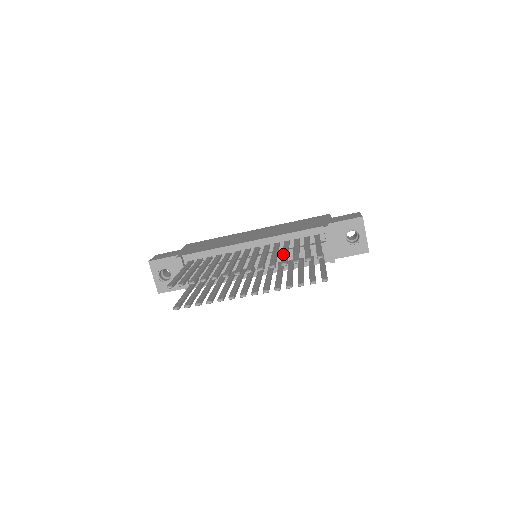
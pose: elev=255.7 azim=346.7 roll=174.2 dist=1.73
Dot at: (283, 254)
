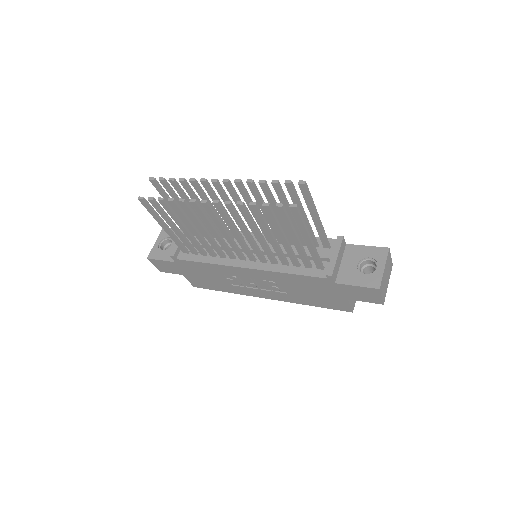
Dot at: (273, 205)
